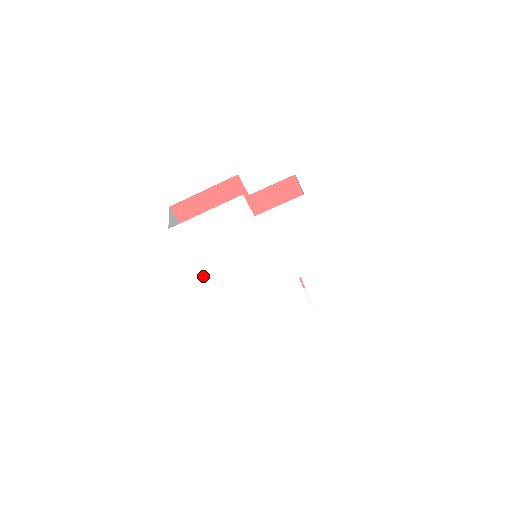
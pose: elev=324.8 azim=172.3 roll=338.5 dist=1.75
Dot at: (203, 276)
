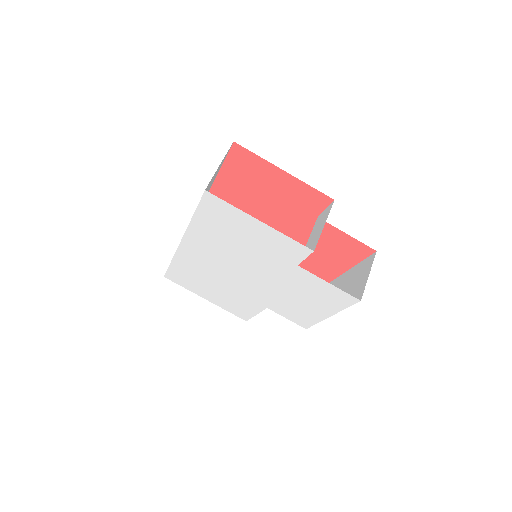
Dot at: (189, 235)
